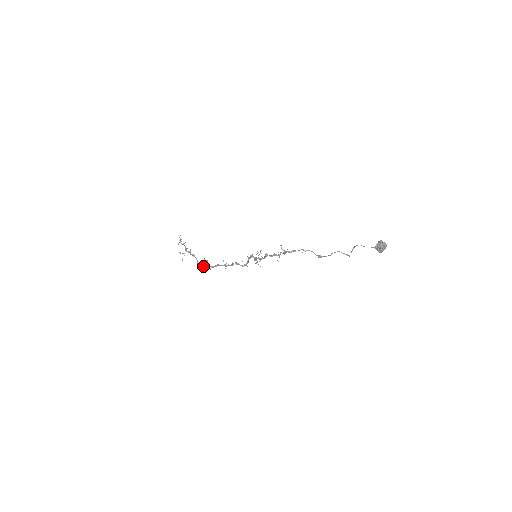
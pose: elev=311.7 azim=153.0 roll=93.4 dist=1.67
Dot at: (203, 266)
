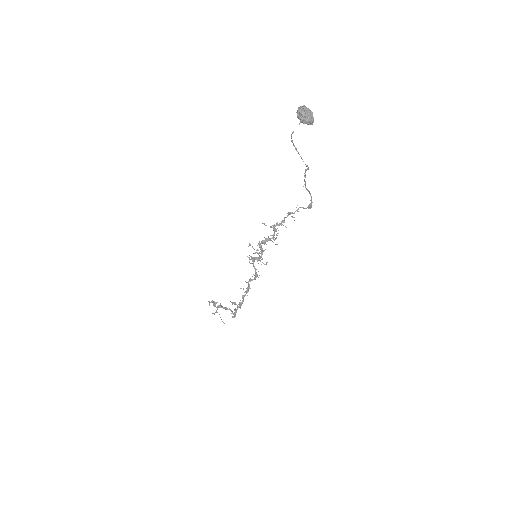
Dot at: occluded
